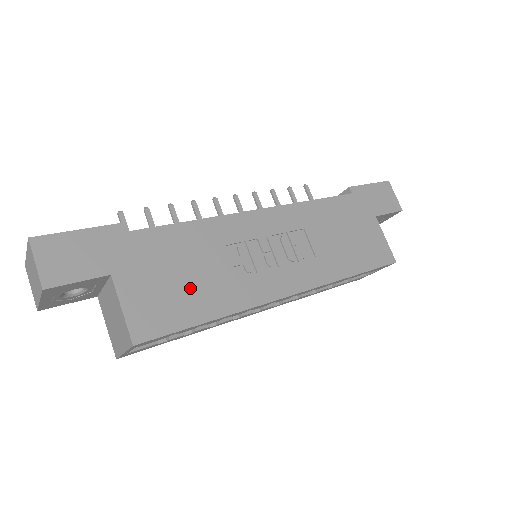
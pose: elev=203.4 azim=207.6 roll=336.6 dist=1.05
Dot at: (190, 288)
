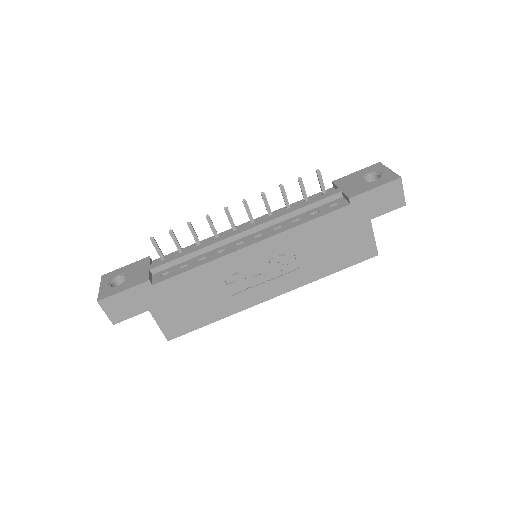
Dot at: (199, 308)
